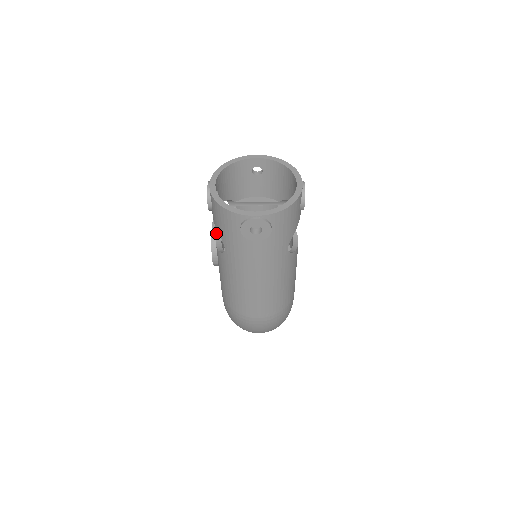
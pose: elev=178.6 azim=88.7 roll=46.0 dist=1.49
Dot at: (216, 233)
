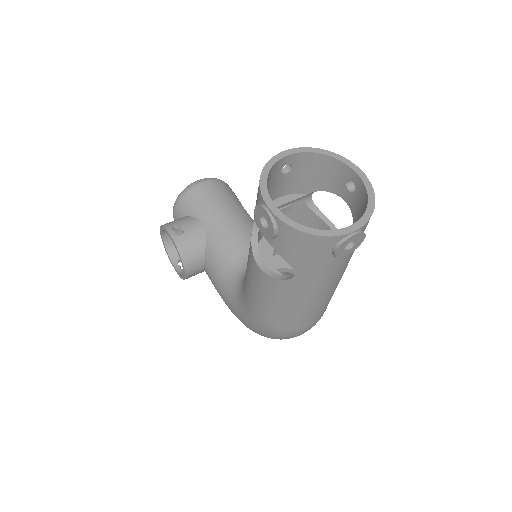
Dot at: (181, 244)
